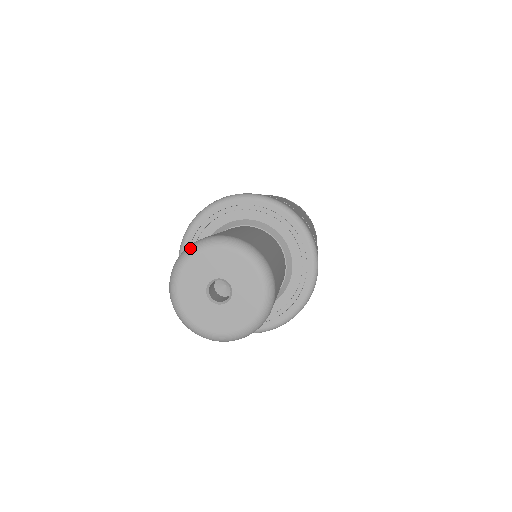
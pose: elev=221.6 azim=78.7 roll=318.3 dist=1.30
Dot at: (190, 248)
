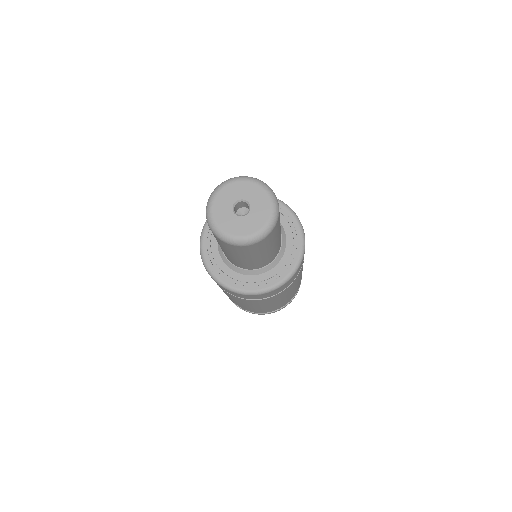
Dot at: (208, 204)
